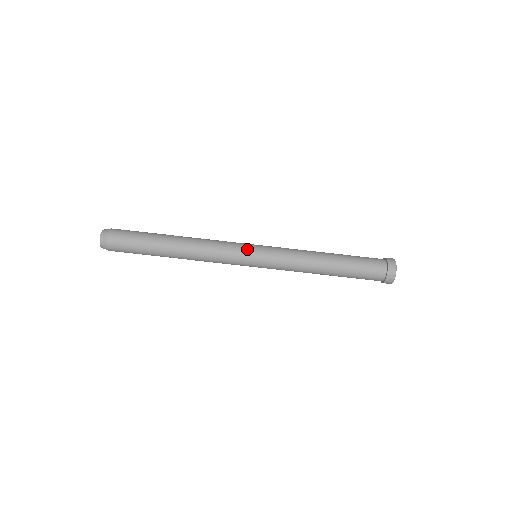
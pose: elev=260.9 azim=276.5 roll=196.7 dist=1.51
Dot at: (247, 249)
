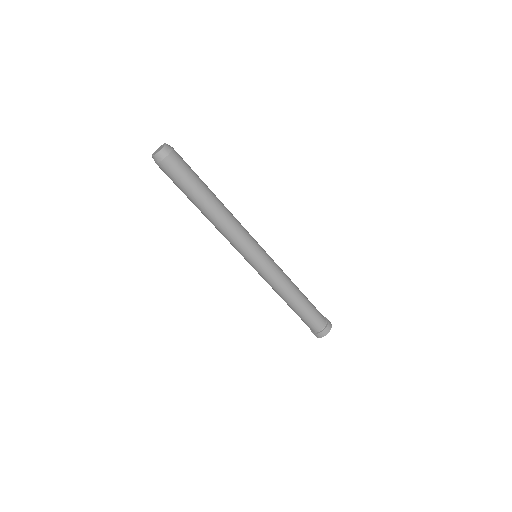
Dot at: (259, 247)
